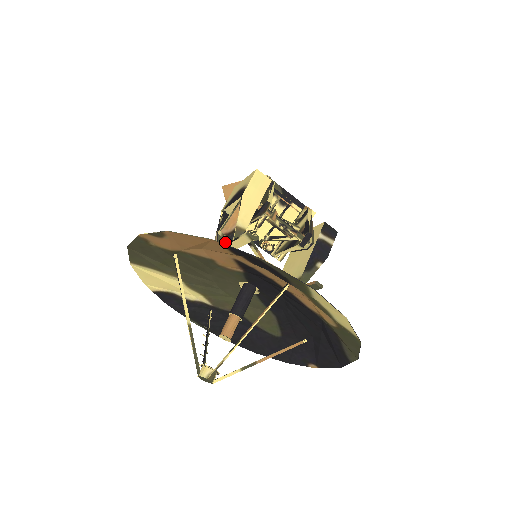
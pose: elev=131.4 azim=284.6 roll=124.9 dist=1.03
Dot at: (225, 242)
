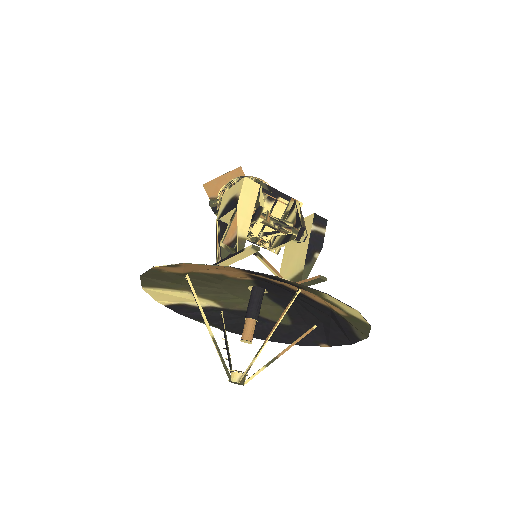
Dot at: (227, 251)
